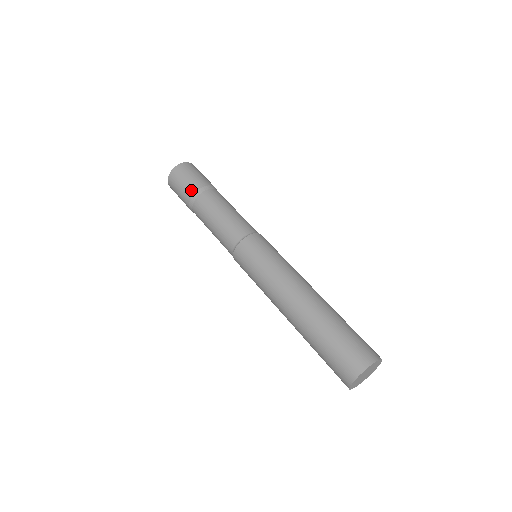
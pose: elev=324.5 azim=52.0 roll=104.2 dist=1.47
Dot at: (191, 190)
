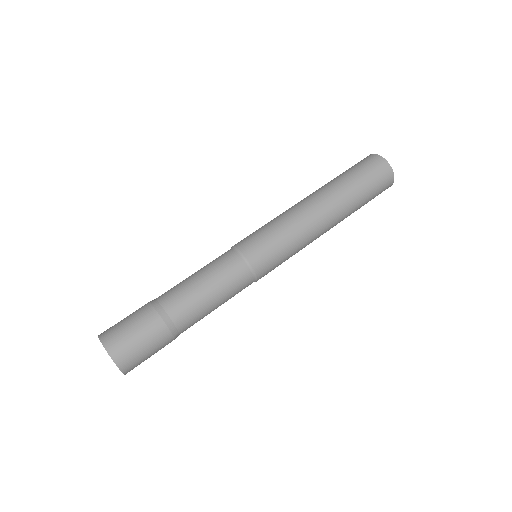
Dot at: (144, 308)
